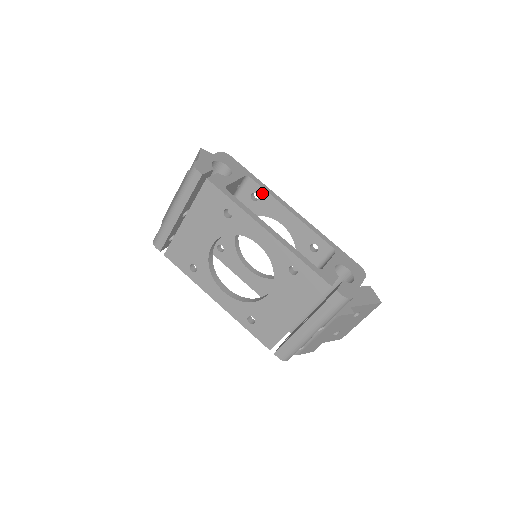
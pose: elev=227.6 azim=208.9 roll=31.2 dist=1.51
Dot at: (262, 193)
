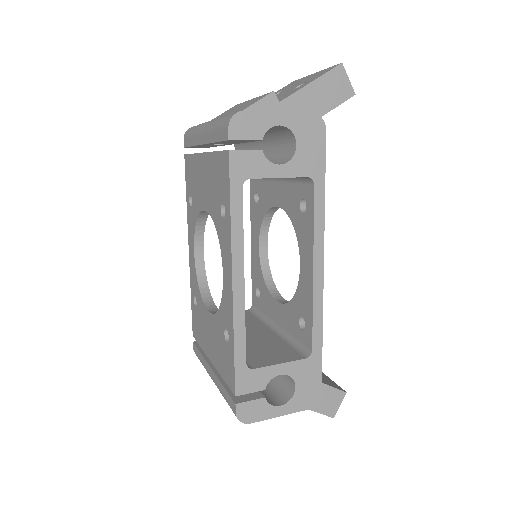
Dot at: (310, 214)
